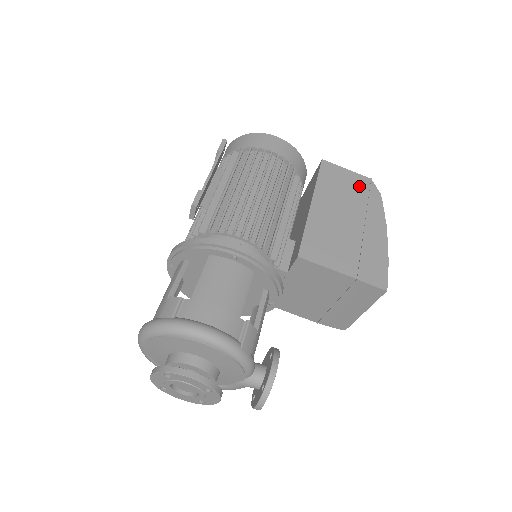
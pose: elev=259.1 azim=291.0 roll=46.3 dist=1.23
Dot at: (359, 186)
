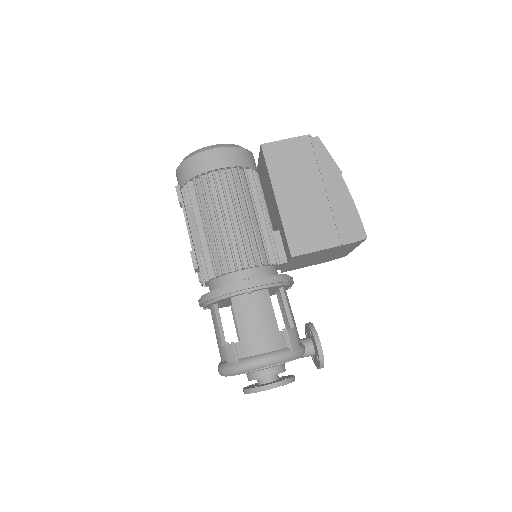
Dot at: (303, 151)
